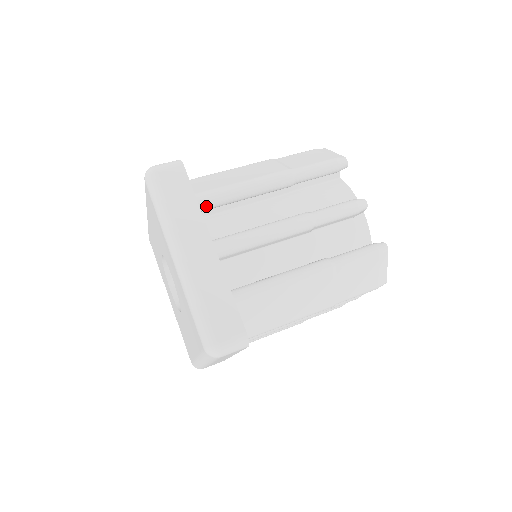
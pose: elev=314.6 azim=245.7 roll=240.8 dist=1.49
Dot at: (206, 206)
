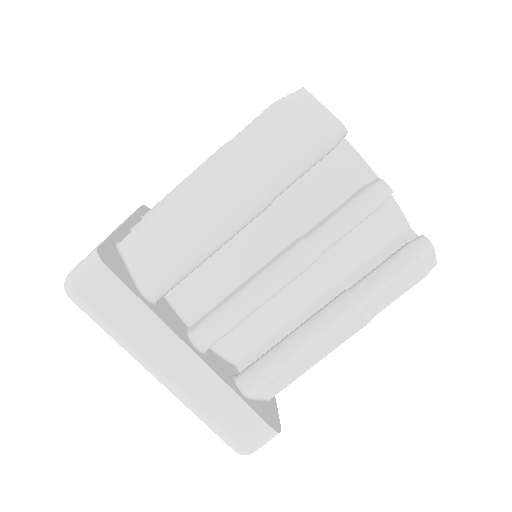
Dot at: (164, 294)
